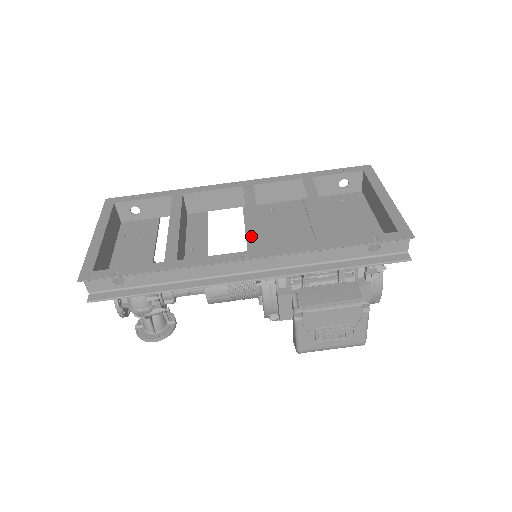
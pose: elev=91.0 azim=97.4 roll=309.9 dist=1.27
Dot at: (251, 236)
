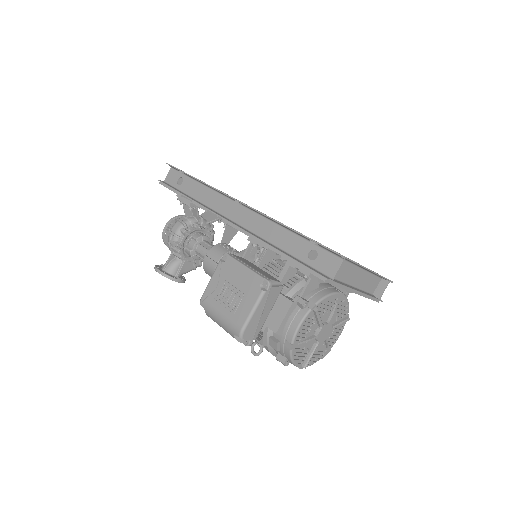
Dot at: occluded
